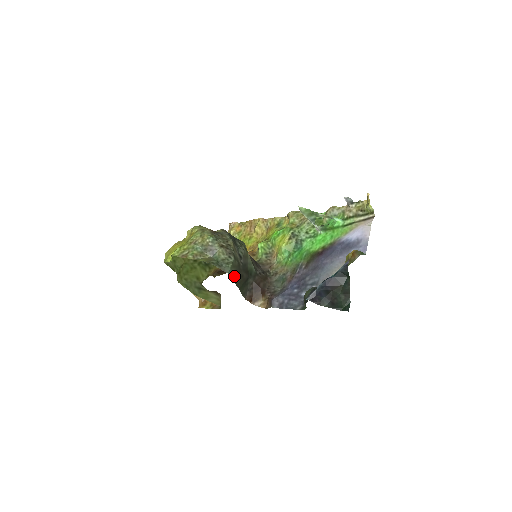
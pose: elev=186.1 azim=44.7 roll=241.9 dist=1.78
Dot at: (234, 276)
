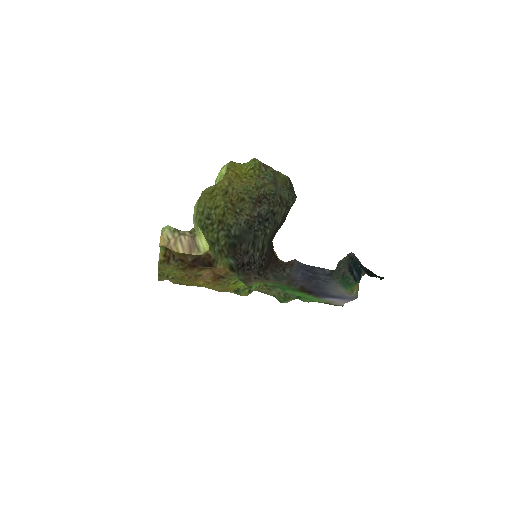
Dot at: occluded
